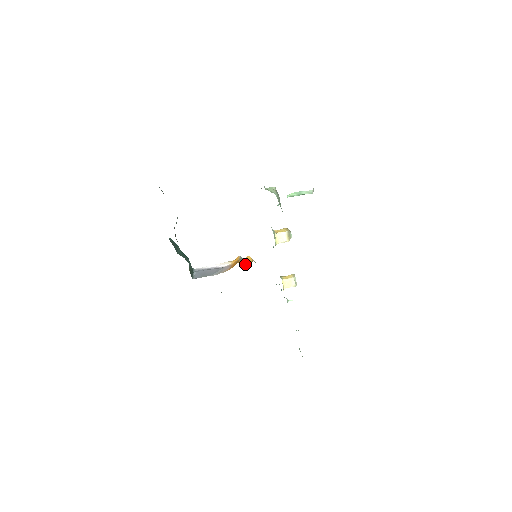
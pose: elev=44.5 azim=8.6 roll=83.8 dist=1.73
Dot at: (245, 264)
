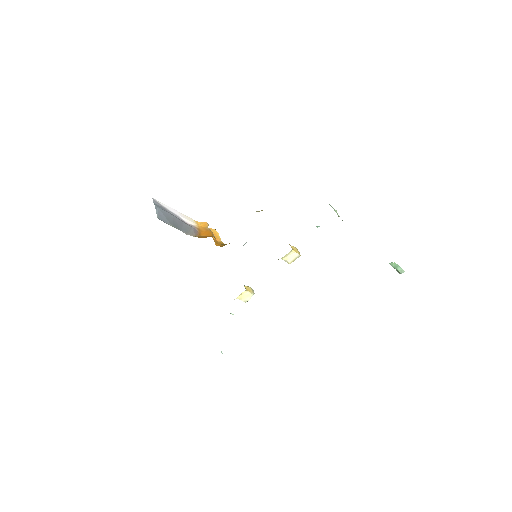
Dot at: (214, 240)
